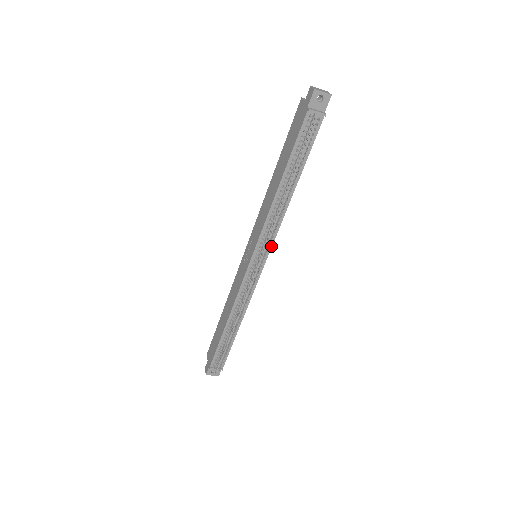
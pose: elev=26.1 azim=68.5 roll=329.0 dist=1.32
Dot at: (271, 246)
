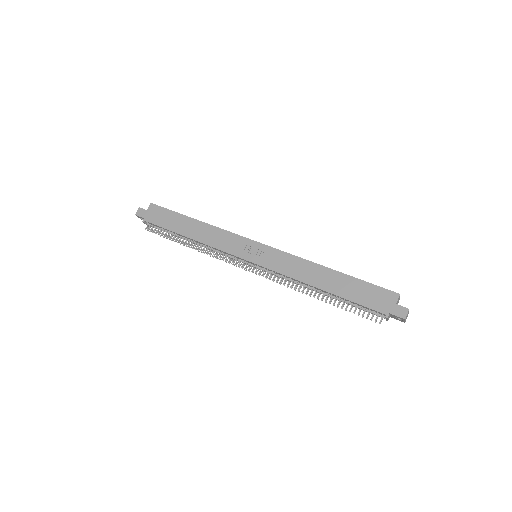
Dot at: occluded
